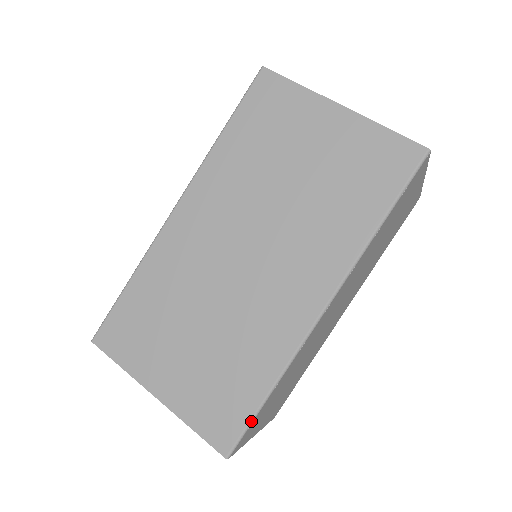
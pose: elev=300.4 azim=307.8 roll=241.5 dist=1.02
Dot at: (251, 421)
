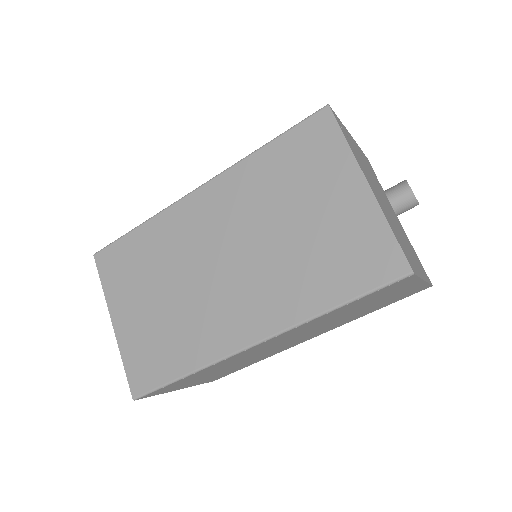
Dot at: (161, 387)
